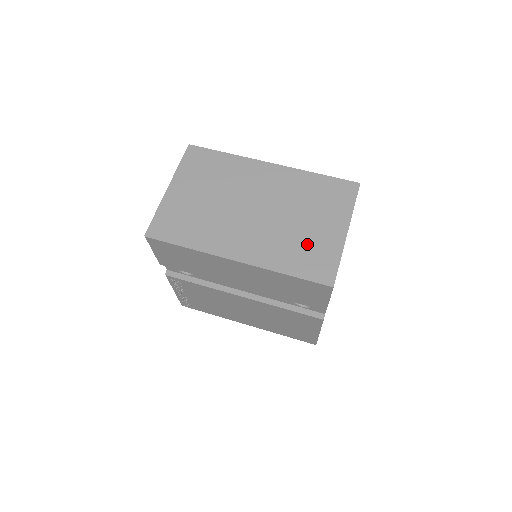
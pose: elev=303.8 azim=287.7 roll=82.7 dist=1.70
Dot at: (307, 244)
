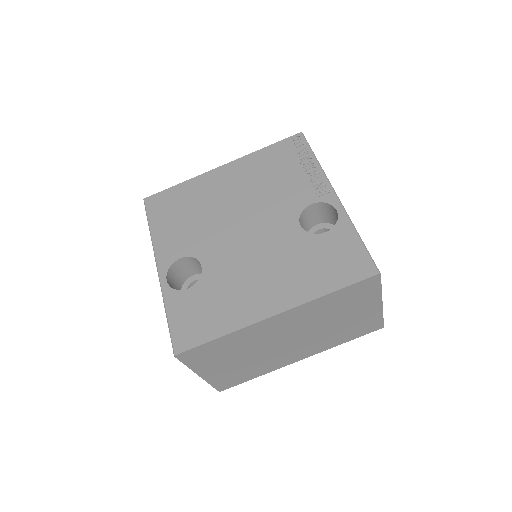
Dot at: (351, 327)
